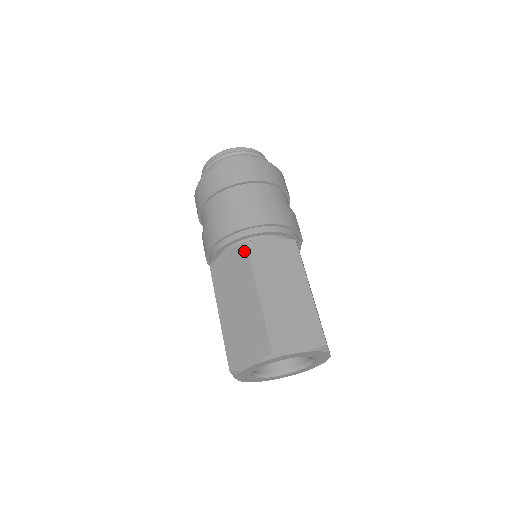
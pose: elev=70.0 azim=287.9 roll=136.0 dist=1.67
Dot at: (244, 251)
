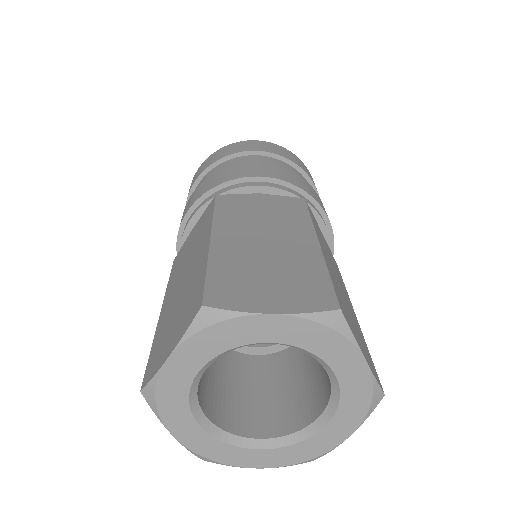
Dot at: (299, 203)
